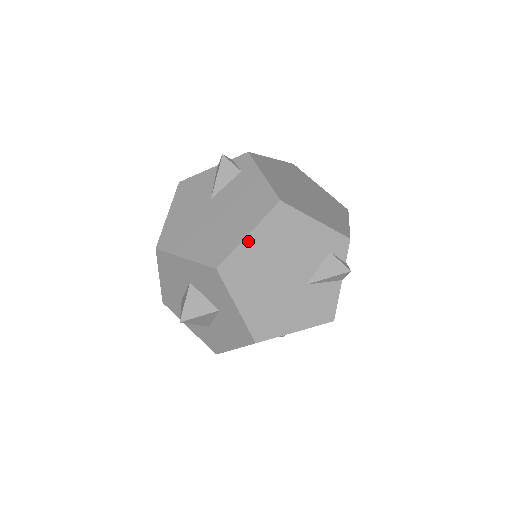
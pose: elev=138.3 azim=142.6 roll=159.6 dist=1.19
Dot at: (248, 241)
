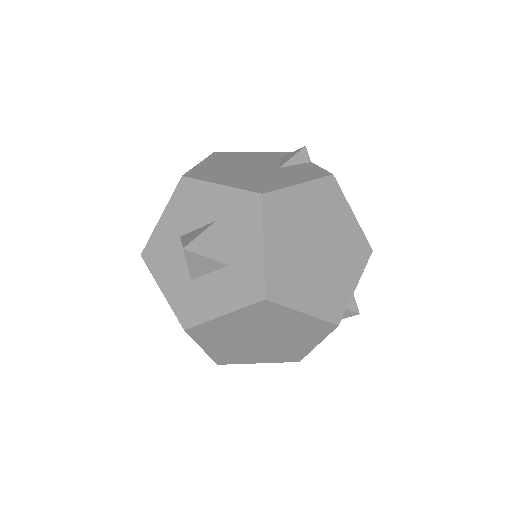
Dot at: (201, 165)
